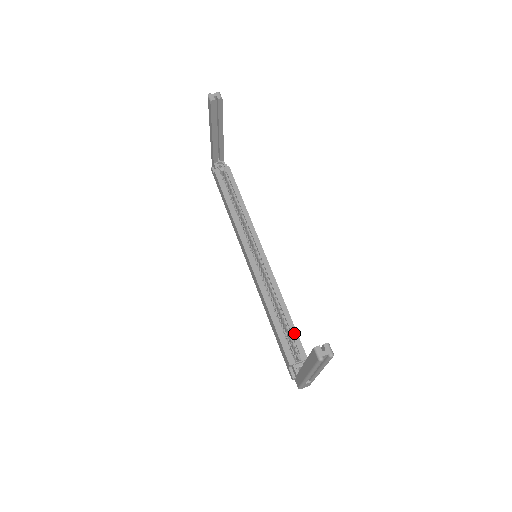
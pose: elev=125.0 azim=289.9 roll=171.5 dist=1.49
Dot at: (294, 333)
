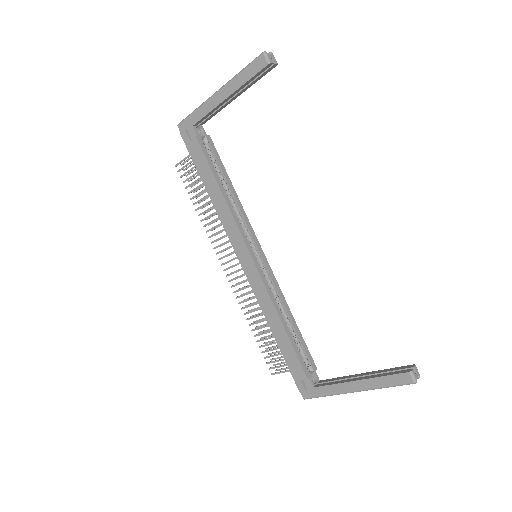
Dot at: (303, 343)
